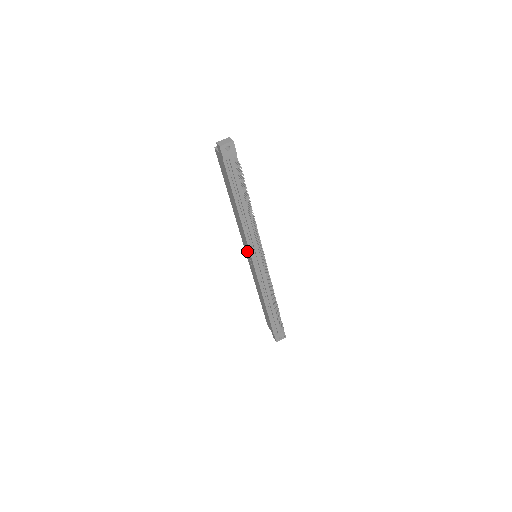
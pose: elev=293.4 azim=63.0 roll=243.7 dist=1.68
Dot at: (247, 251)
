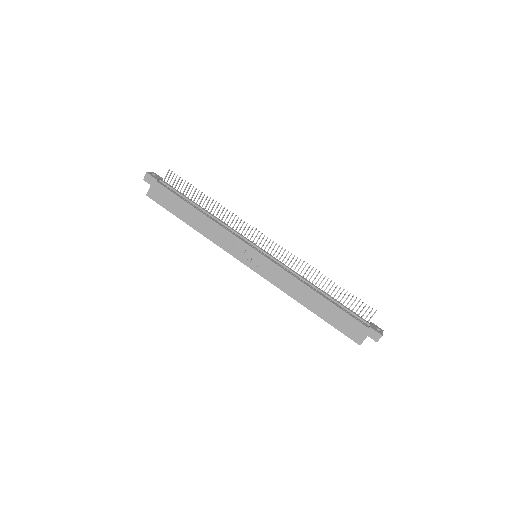
Dot at: (244, 254)
